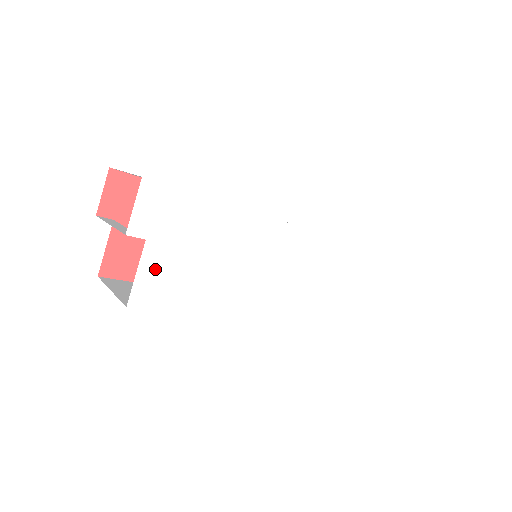
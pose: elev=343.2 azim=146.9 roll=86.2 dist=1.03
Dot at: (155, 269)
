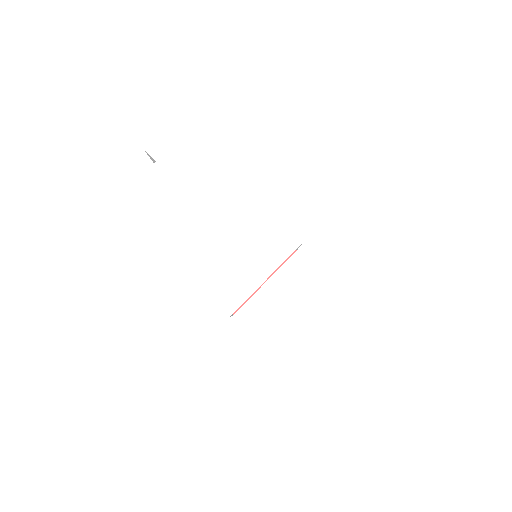
Dot at: (150, 188)
